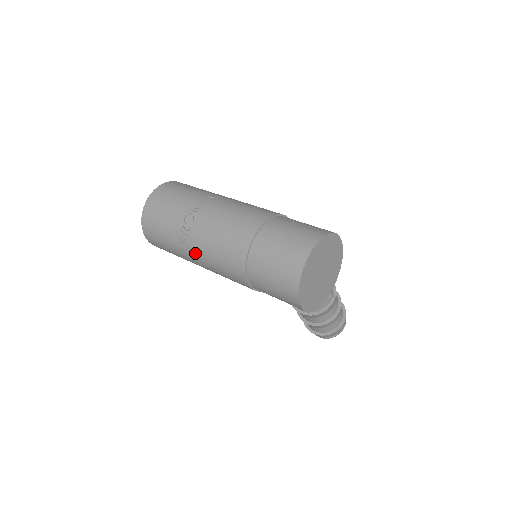
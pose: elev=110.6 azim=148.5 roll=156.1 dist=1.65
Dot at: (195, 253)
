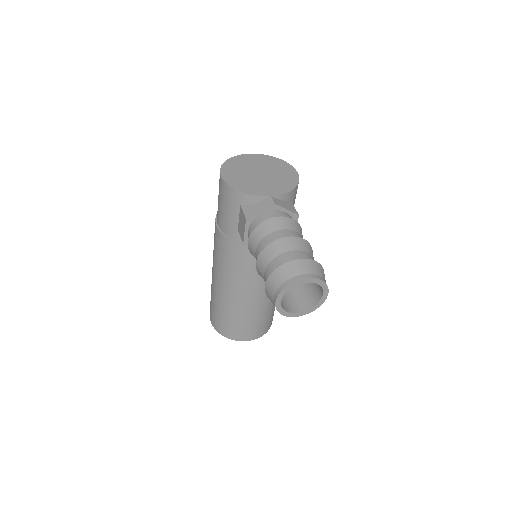
Dot at: occluded
